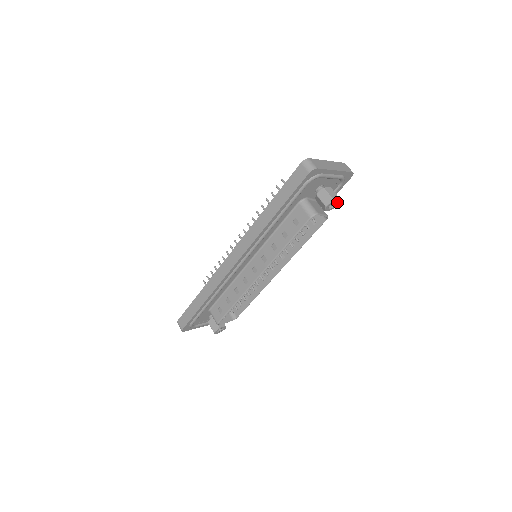
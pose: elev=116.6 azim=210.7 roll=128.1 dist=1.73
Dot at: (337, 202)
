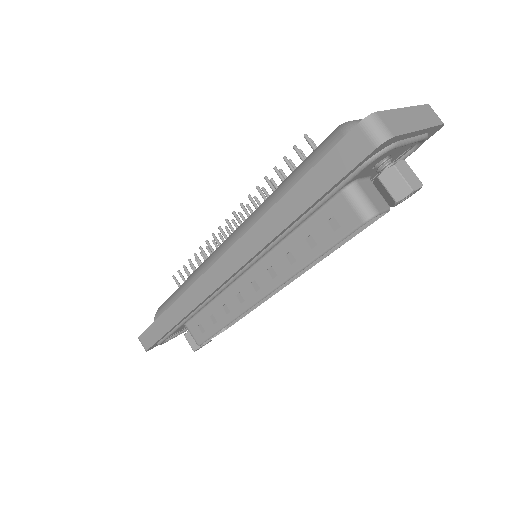
Dot at: (416, 190)
